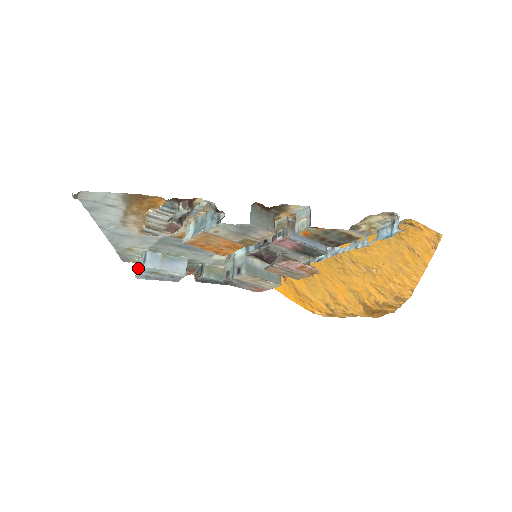
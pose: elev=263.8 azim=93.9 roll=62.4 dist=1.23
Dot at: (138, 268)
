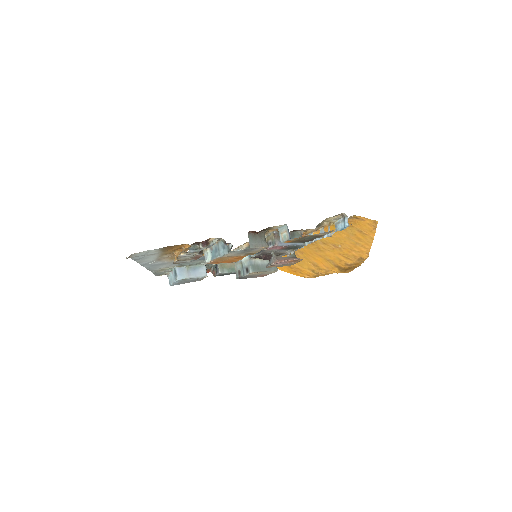
Dot at: (170, 279)
